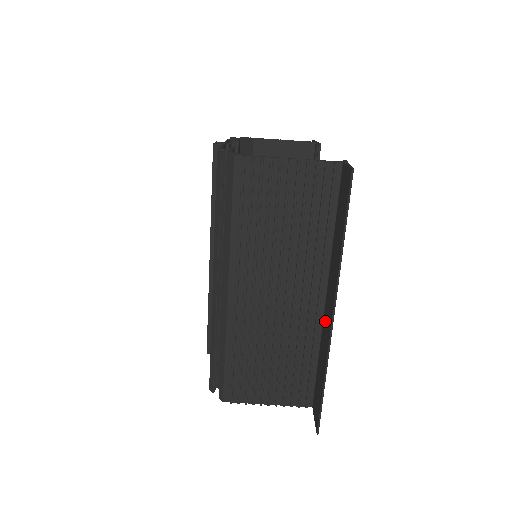
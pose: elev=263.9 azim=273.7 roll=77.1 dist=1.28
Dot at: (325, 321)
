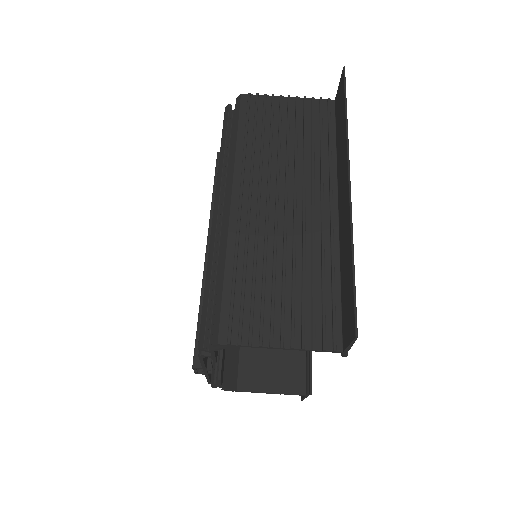
Dot at: (341, 220)
